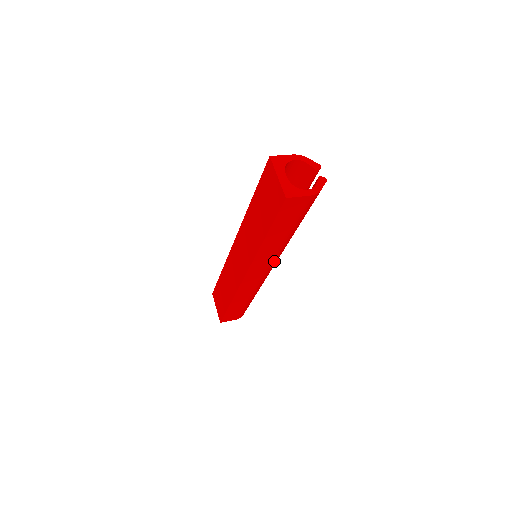
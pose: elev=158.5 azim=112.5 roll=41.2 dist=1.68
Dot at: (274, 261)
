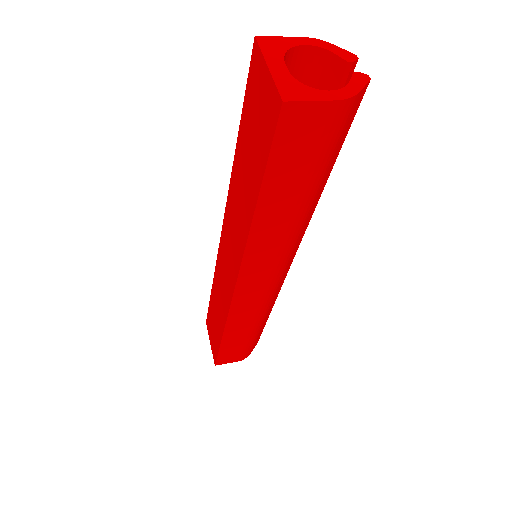
Dot at: (282, 261)
